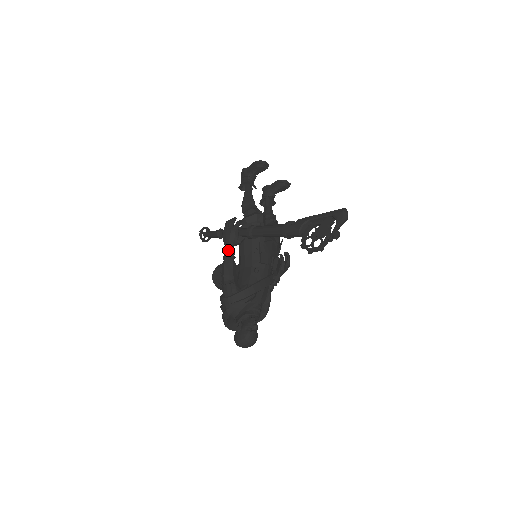
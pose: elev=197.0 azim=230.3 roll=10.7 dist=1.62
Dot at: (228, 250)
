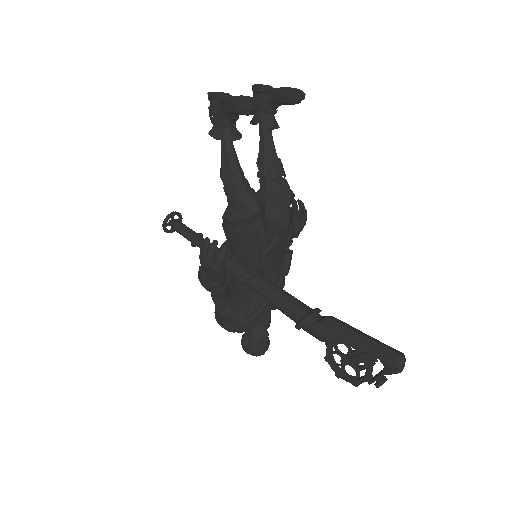
Dot at: (214, 286)
